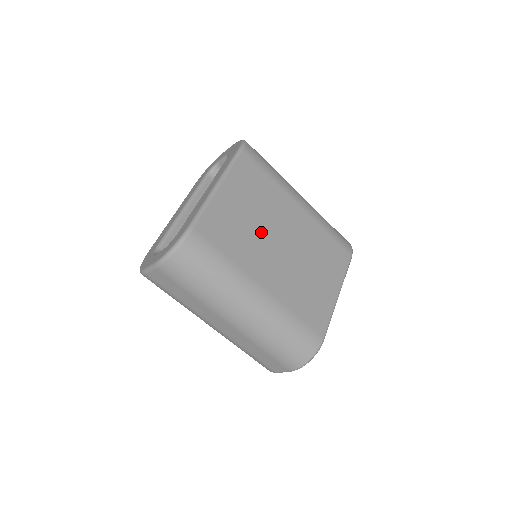
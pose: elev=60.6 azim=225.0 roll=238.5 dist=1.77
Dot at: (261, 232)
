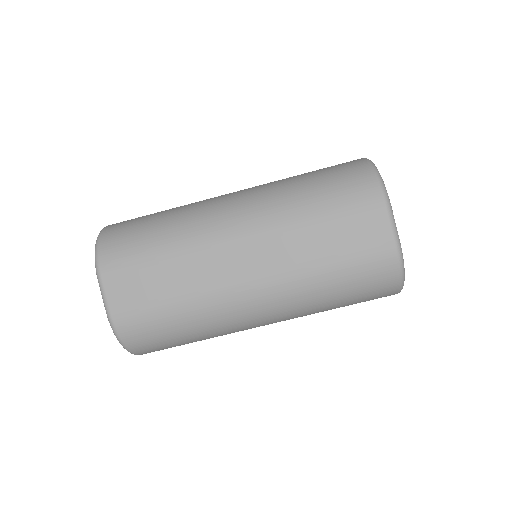
Dot at: occluded
